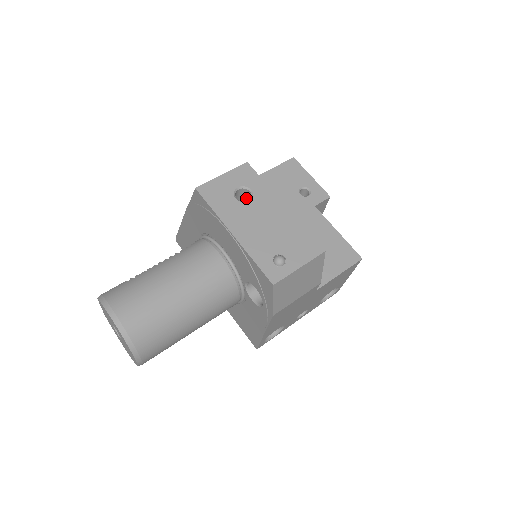
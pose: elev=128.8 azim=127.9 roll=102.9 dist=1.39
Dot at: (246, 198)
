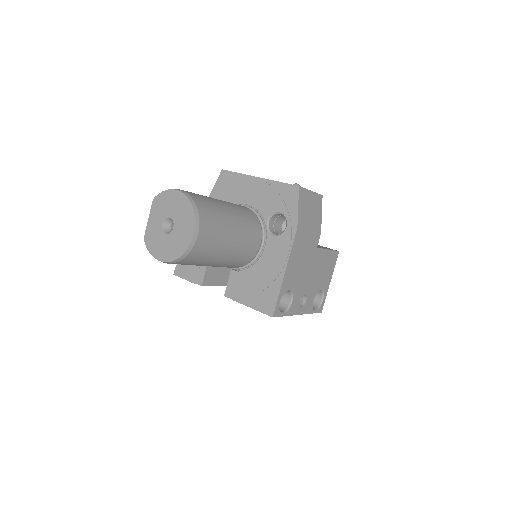
Dot at: occluded
